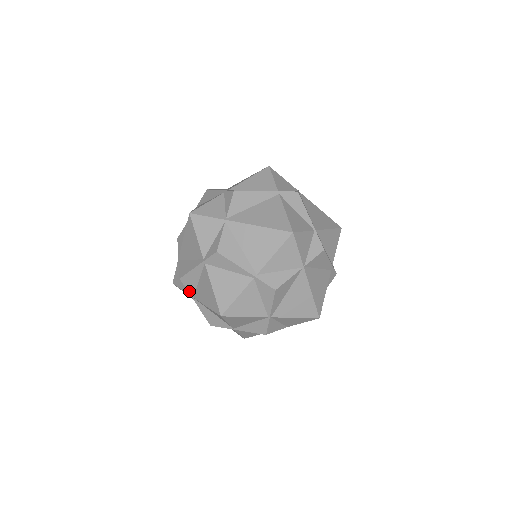
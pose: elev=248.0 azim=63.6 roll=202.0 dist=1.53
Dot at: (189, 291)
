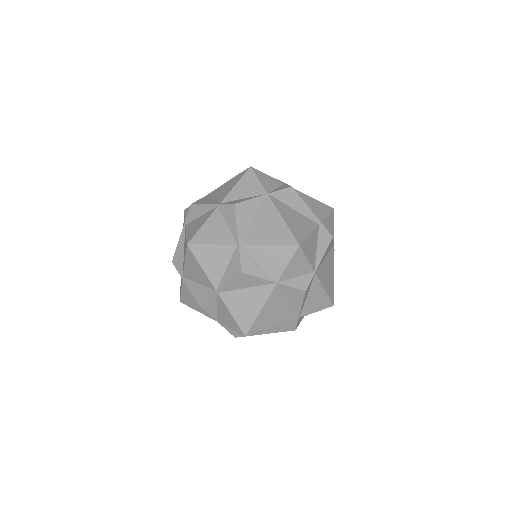
Dot at: (179, 271)
